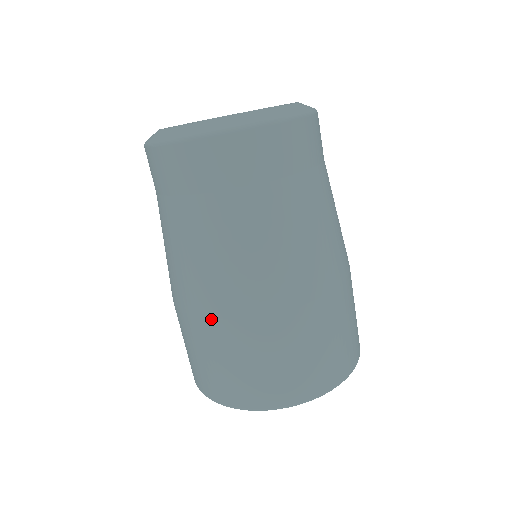
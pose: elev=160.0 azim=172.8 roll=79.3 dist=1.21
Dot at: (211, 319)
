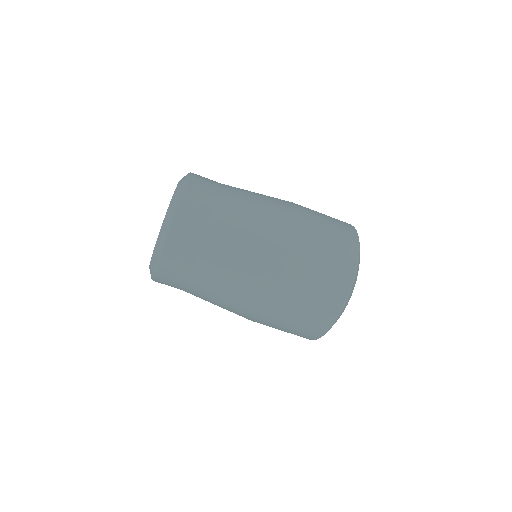
Dot at: (265, 309)
